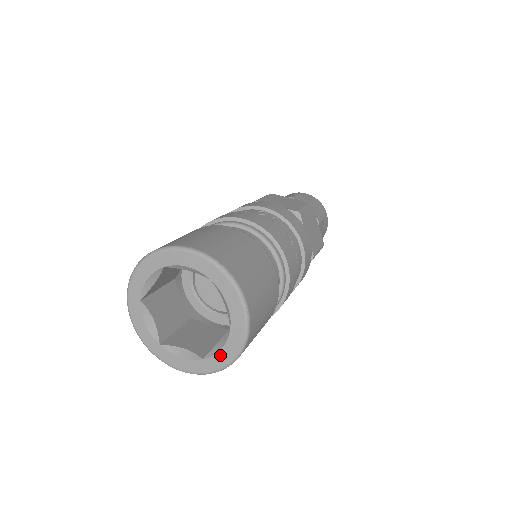
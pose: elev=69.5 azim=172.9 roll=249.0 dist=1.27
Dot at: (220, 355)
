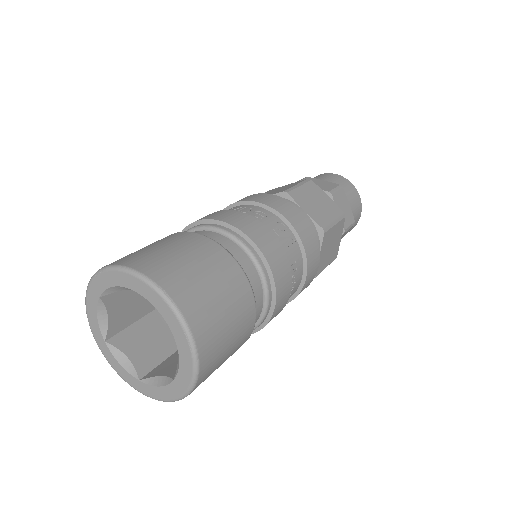
Dot at: (156, 389)
